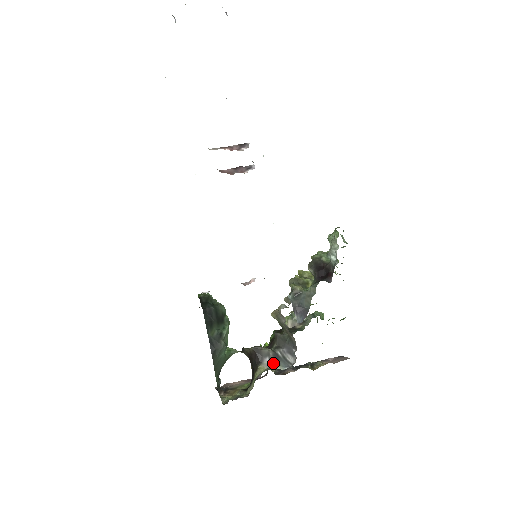
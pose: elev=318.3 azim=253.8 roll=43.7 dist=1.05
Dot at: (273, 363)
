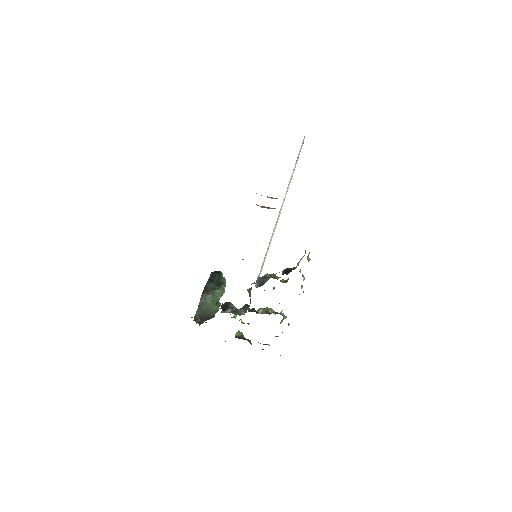
Dot at: (232, 311)
